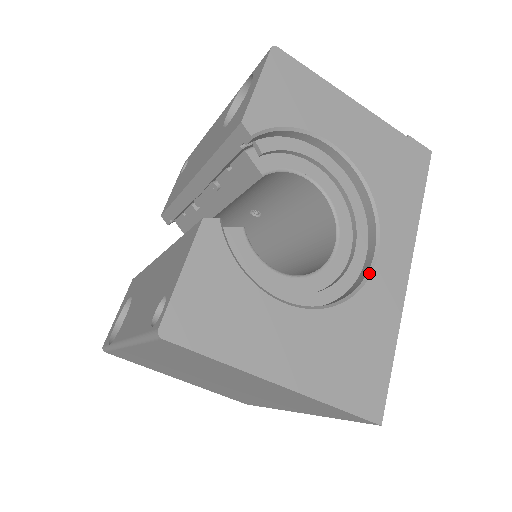
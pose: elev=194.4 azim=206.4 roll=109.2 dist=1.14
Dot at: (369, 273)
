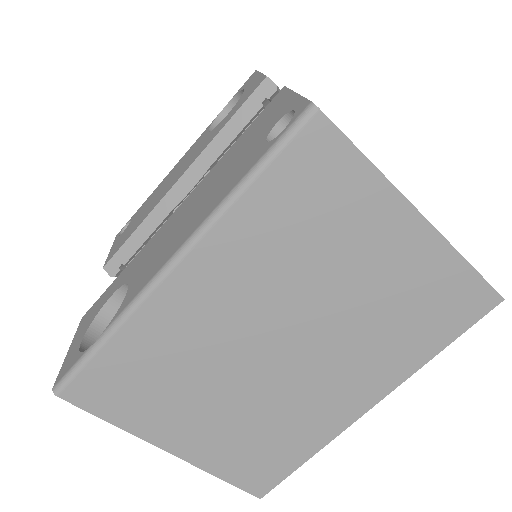
Dot at: occluded
